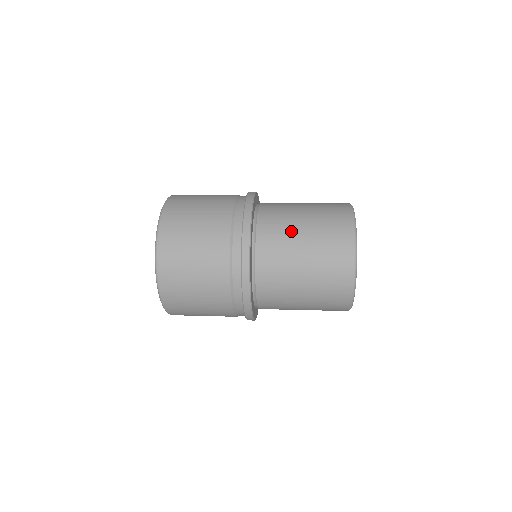
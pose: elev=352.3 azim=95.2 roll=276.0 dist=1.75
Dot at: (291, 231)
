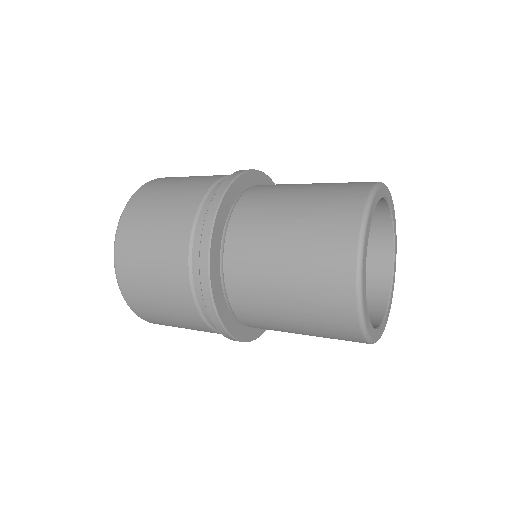
Dot at: (267, 260)
